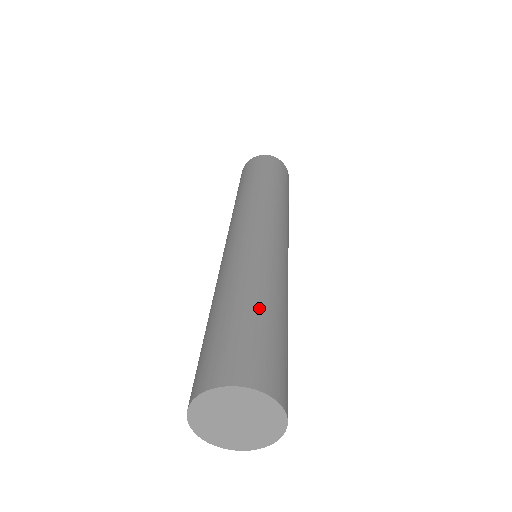
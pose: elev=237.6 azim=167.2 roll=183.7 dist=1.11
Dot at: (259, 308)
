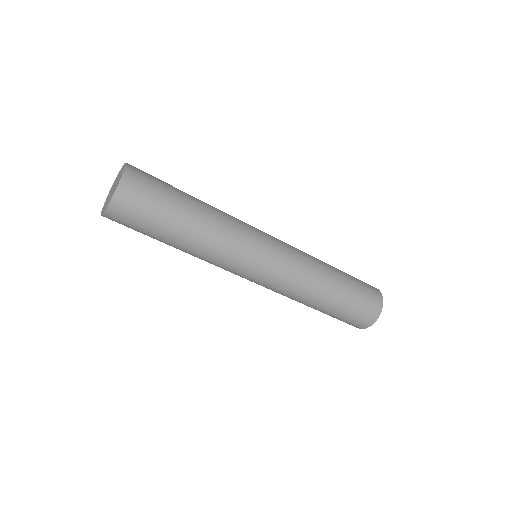
Dot at: occluded
